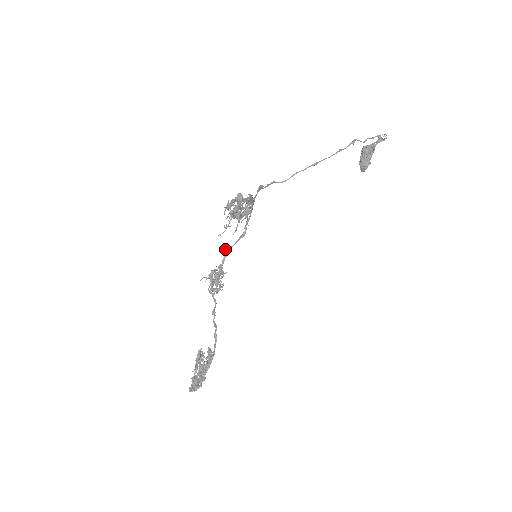
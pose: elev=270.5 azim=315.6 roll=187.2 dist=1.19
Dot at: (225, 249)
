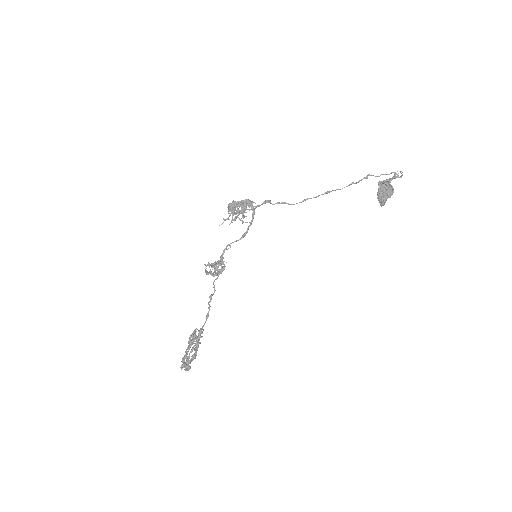
Dot at: (229, 245)
